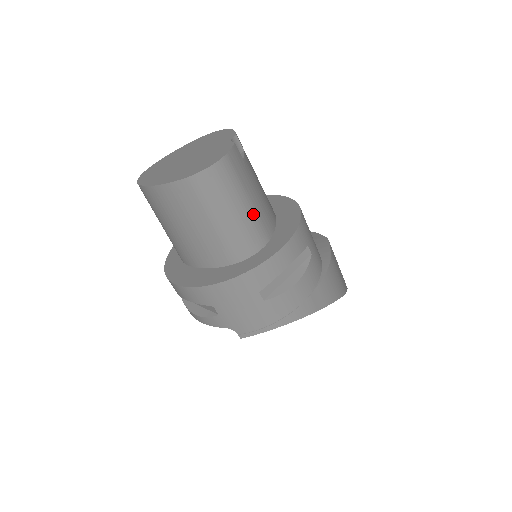
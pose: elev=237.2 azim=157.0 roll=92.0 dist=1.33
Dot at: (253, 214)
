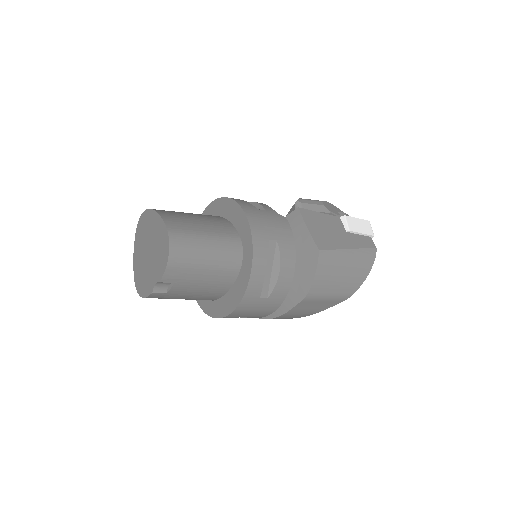
Dot at: (189, 299)
